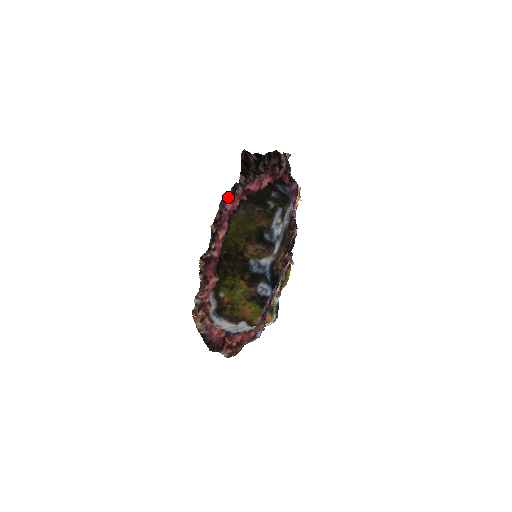
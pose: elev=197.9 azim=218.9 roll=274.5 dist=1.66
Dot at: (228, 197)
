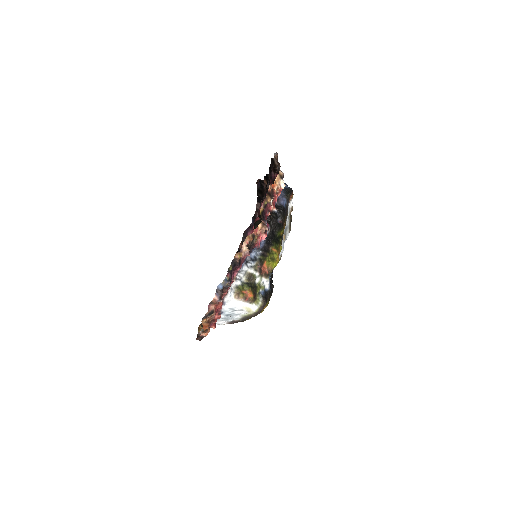
Dot at: (249, 227)
